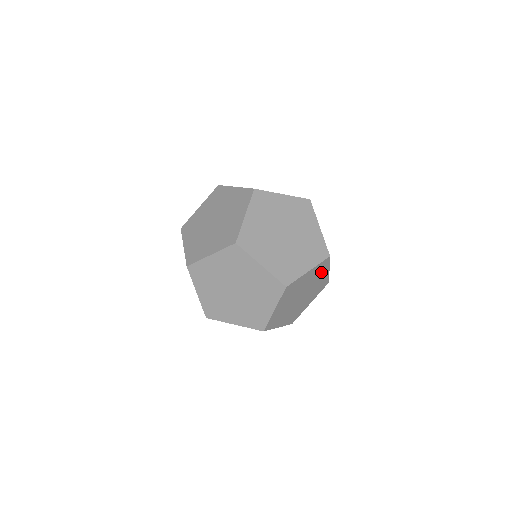
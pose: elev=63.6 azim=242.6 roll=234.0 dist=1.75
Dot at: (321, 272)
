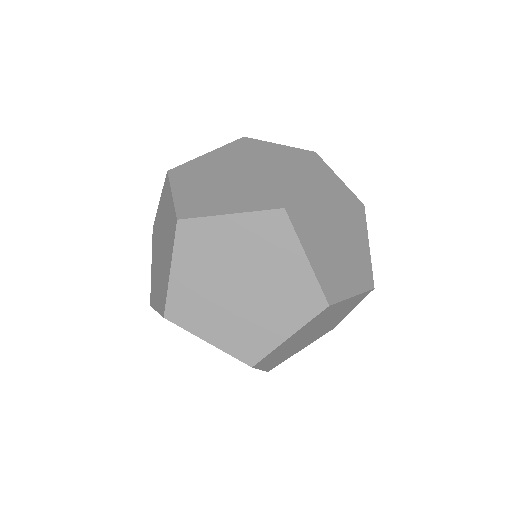
Dot at: (329, 184)
